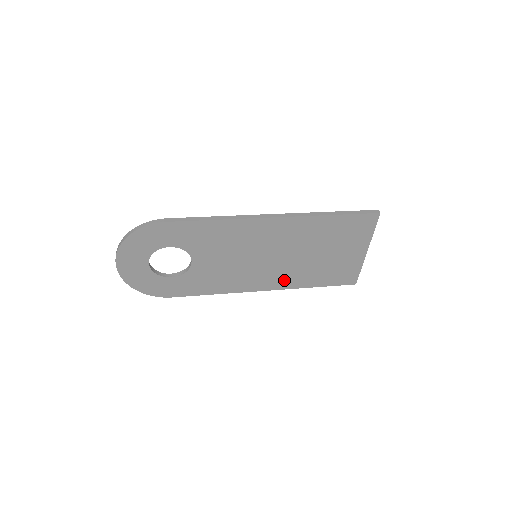
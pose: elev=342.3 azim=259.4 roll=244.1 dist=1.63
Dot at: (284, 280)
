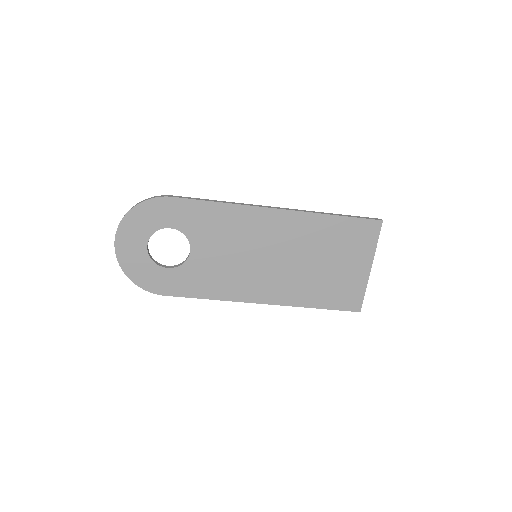
Dot at: (283, 293)
